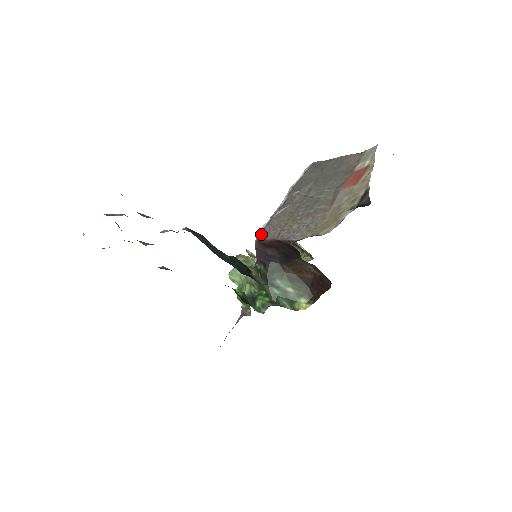
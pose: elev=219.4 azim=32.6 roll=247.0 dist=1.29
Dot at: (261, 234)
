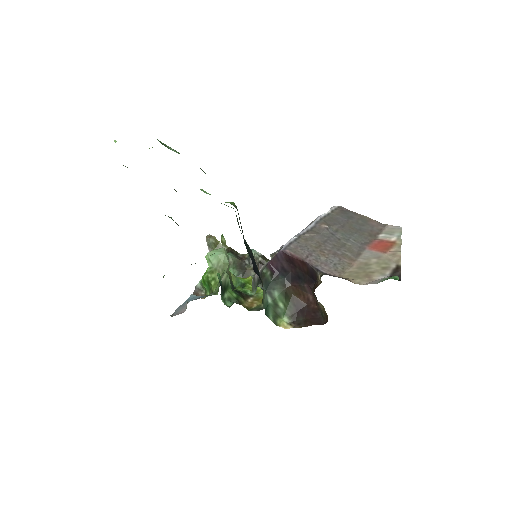
Dot at: (289, 247)
